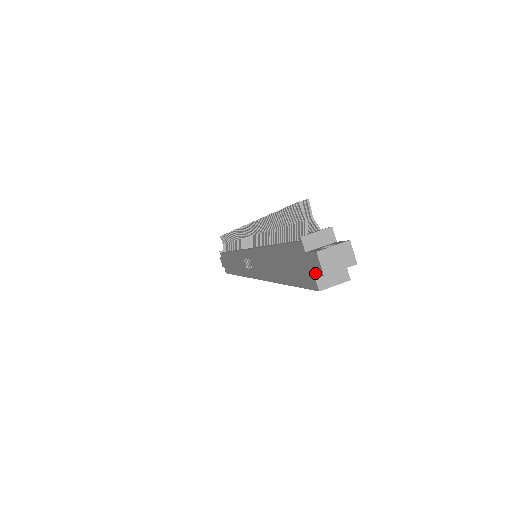
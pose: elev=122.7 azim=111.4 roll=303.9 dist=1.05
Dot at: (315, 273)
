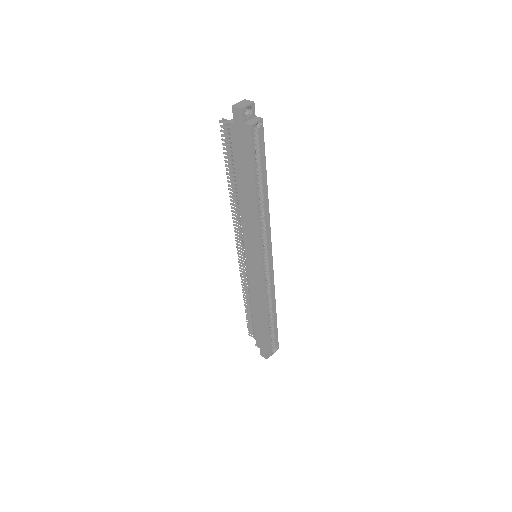
Dot at: (242, 120)
